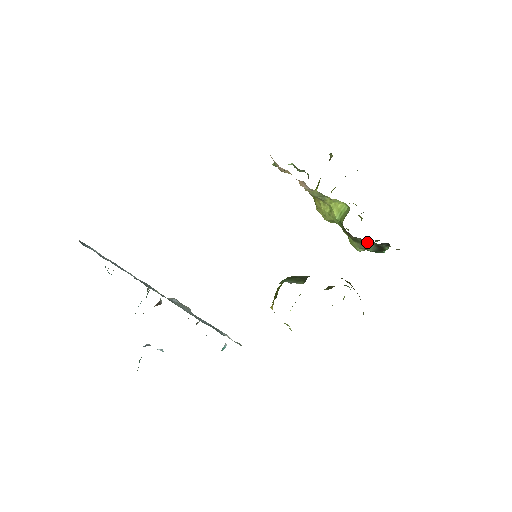
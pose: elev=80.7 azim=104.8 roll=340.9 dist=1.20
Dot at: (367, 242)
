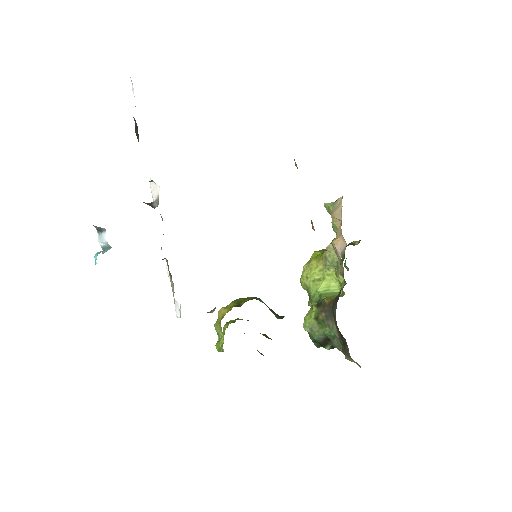
Dot at: (334, 332)
